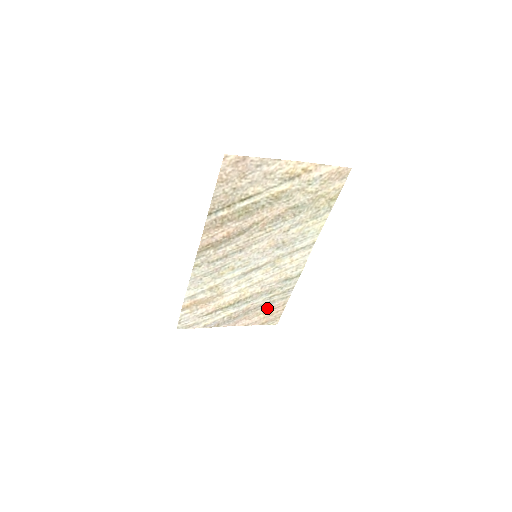
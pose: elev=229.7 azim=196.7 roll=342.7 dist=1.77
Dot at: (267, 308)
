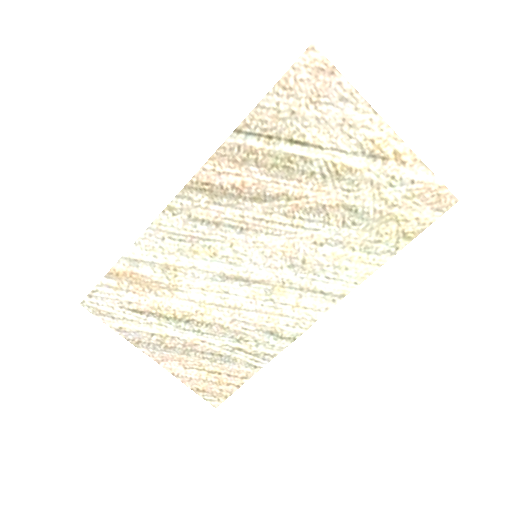
Dot at: (219, 366)
